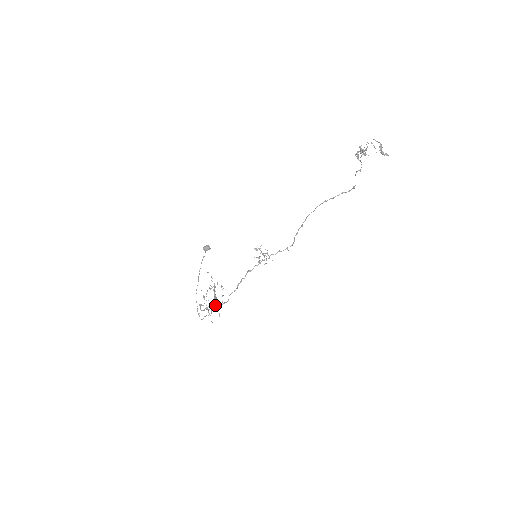
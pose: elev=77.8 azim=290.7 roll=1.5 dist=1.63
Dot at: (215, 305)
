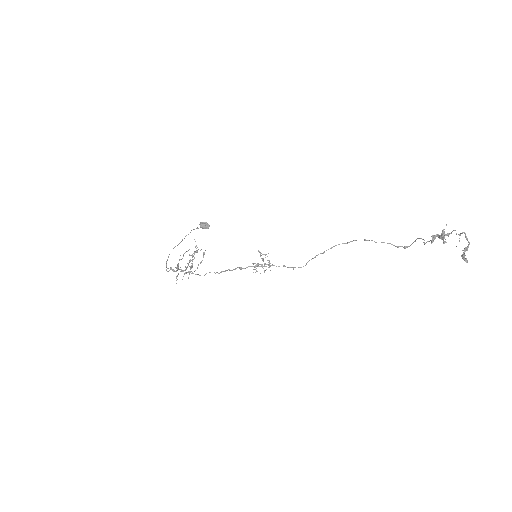
Dot at: (188, 263)
